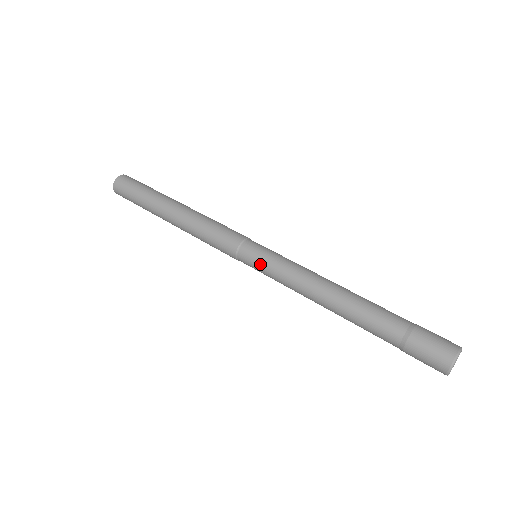
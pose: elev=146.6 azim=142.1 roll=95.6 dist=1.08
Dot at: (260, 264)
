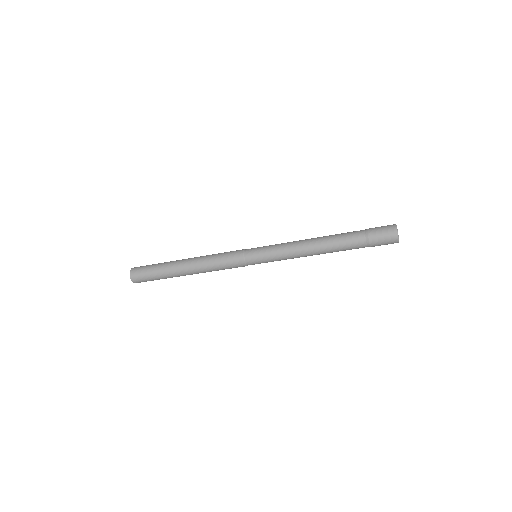
Dot at: (262, 250)
